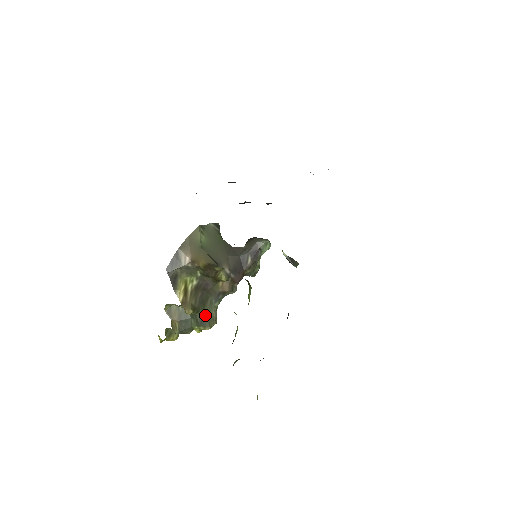
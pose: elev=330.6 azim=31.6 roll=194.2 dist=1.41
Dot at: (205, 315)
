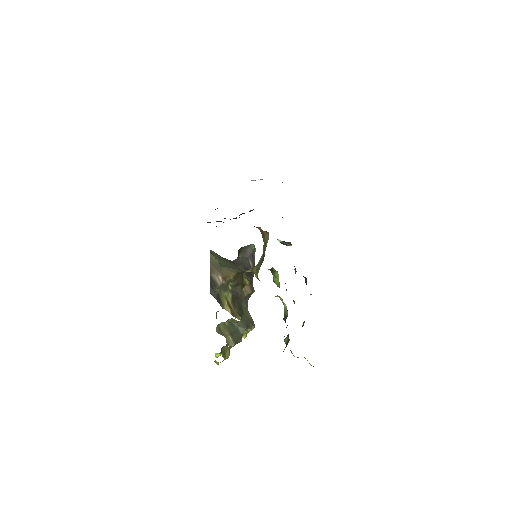
Dot at: (246, 319)
